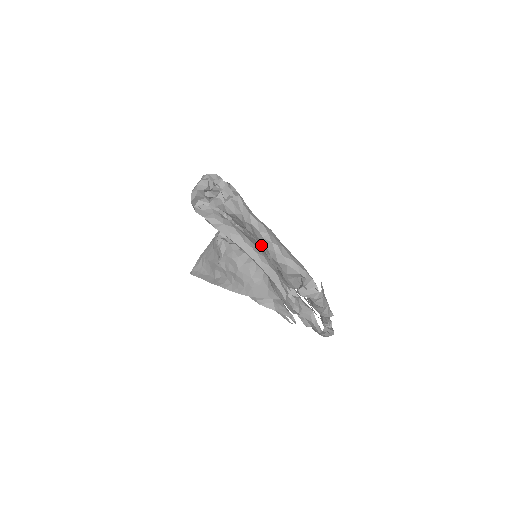
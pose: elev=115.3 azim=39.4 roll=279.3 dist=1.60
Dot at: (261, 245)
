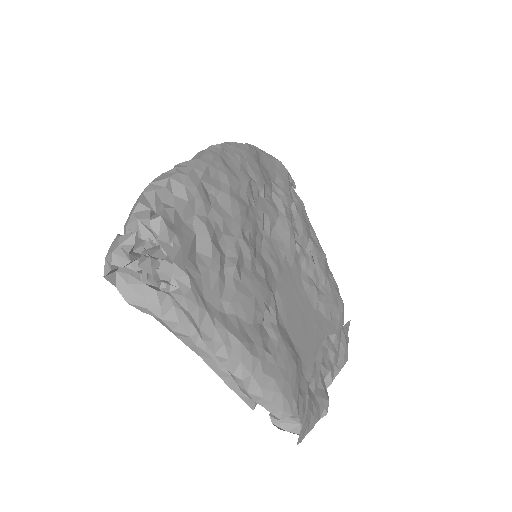
Dot at: occluded
